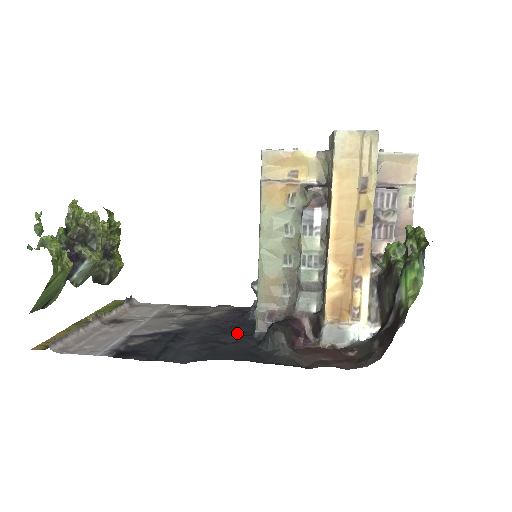
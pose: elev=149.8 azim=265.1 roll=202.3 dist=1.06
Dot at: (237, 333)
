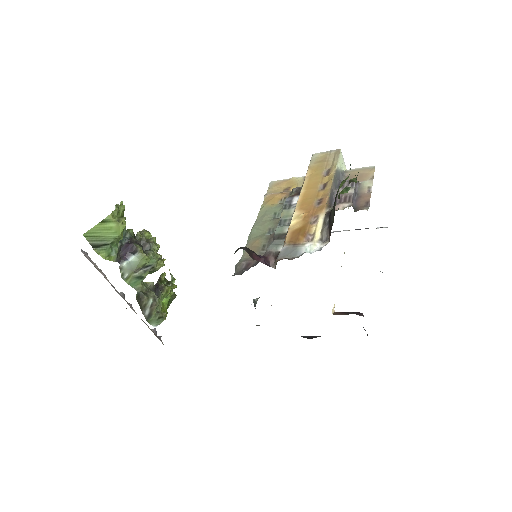
Dot at: occluded
